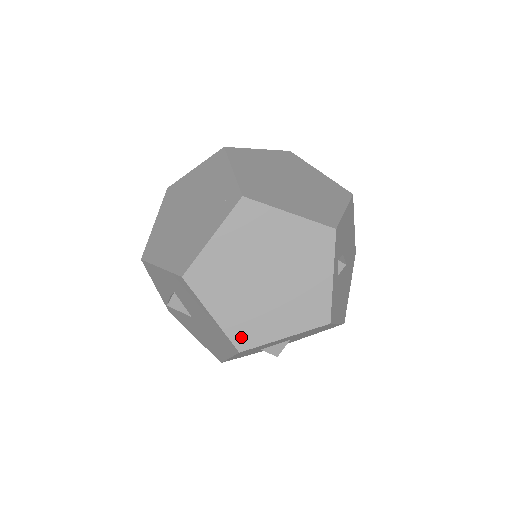
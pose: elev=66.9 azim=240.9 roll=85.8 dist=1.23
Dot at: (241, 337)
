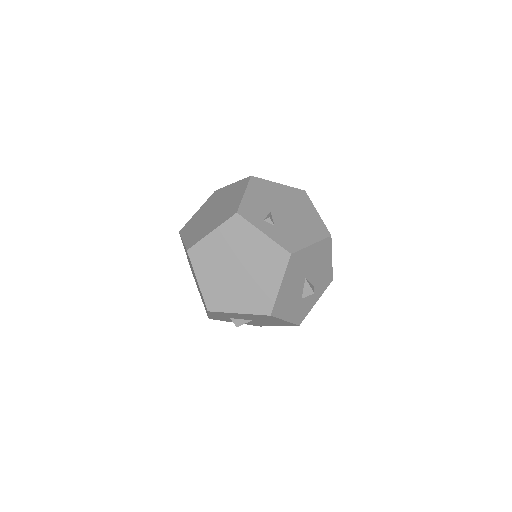
Dot at: (262, 308)
